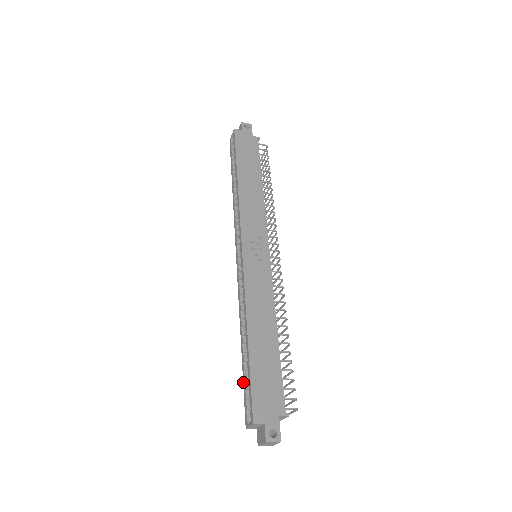
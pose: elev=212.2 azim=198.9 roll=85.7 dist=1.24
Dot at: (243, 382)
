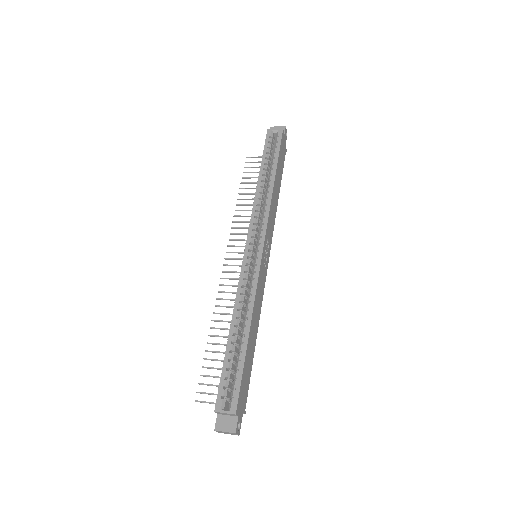
Dot at: (223, 368)
